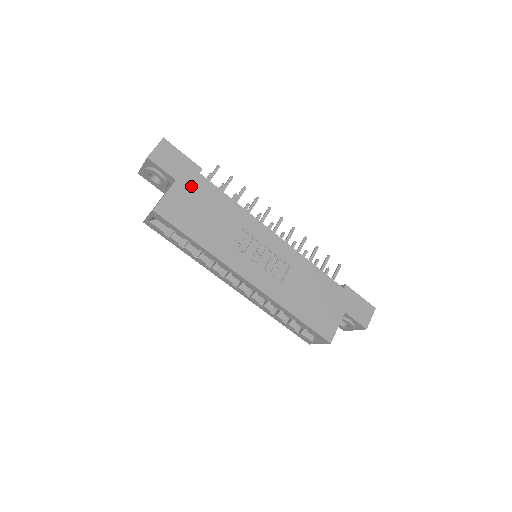
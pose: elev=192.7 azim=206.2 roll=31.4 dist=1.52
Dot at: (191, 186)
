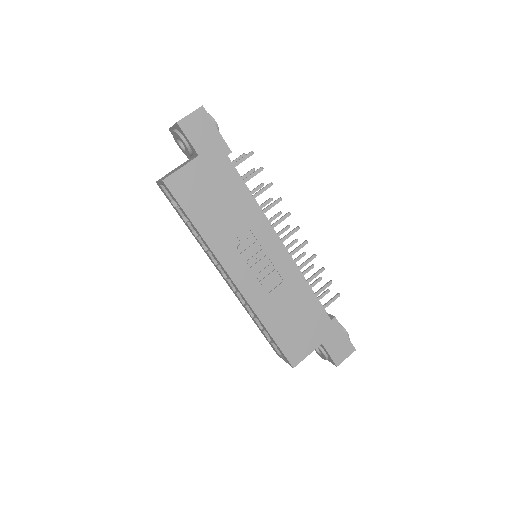
Dot at: (212, 167)
